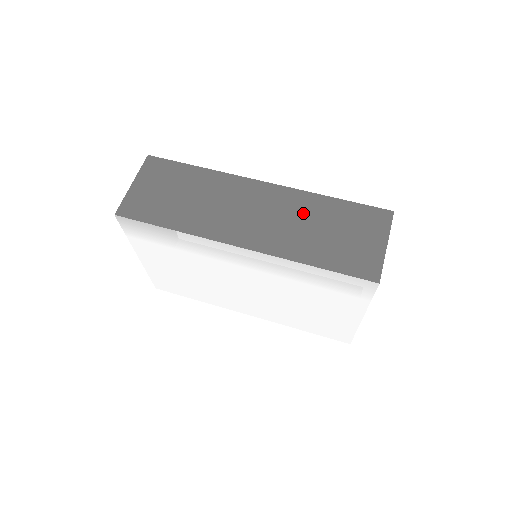
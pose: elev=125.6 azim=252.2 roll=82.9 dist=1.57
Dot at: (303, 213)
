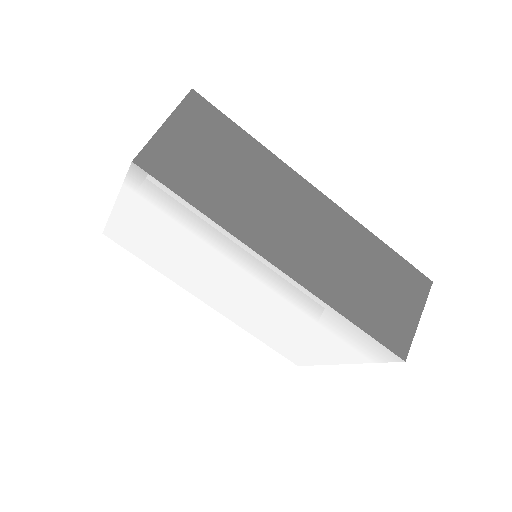
Dot at: (353, 251)
